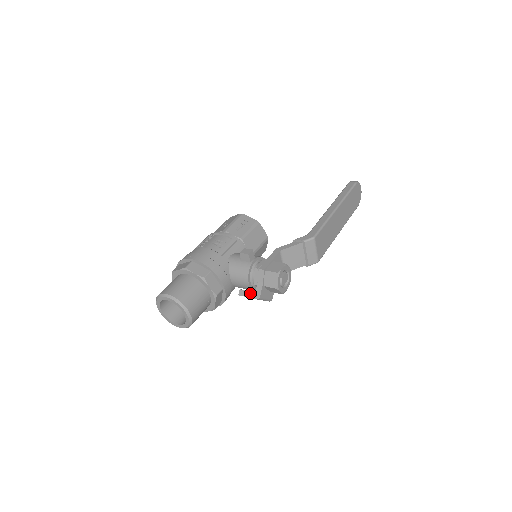
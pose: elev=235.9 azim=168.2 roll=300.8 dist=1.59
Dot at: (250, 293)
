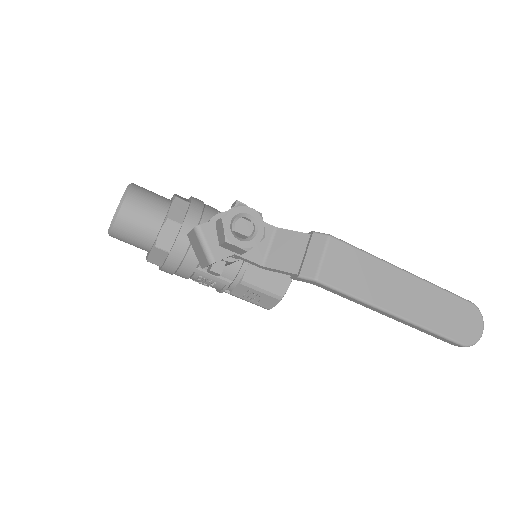
Dot at: occluded
